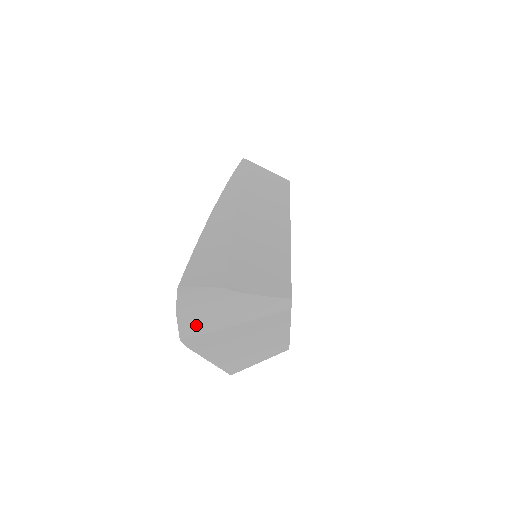
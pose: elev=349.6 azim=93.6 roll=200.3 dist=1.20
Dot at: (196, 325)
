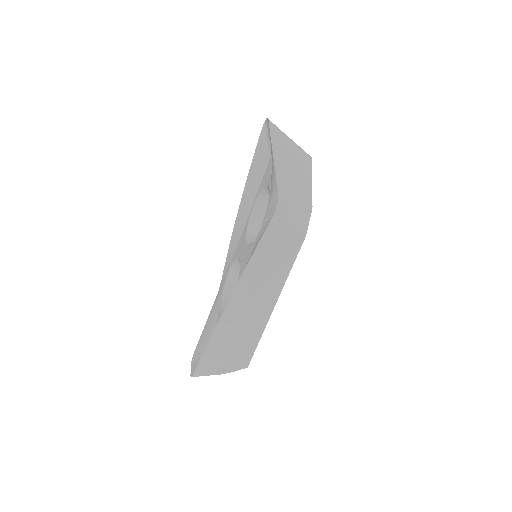
Dot at: (275, 125)
